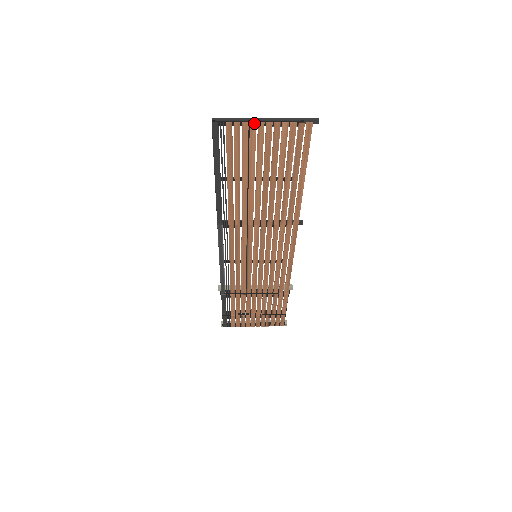
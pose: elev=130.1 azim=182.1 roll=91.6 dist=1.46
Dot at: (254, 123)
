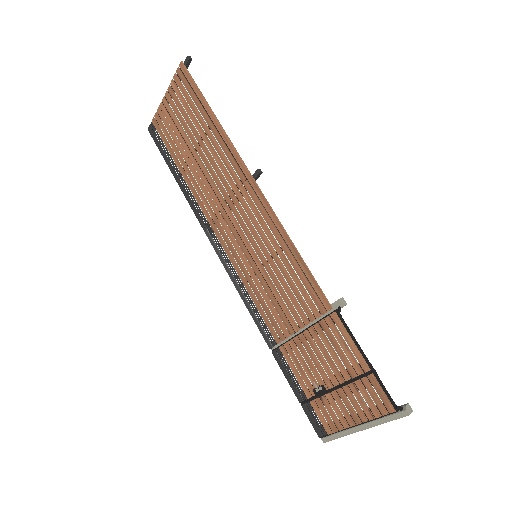
Dot at: (161, 104)
